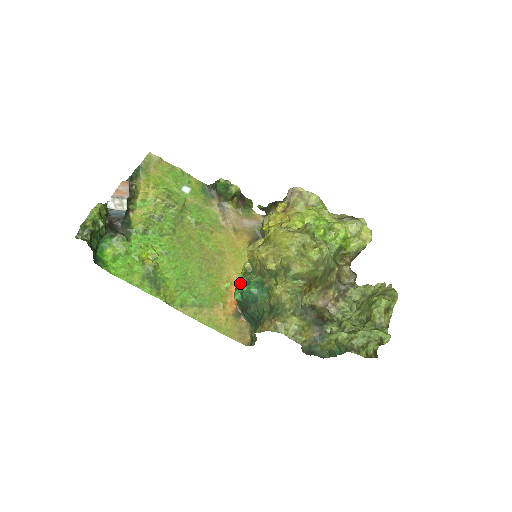
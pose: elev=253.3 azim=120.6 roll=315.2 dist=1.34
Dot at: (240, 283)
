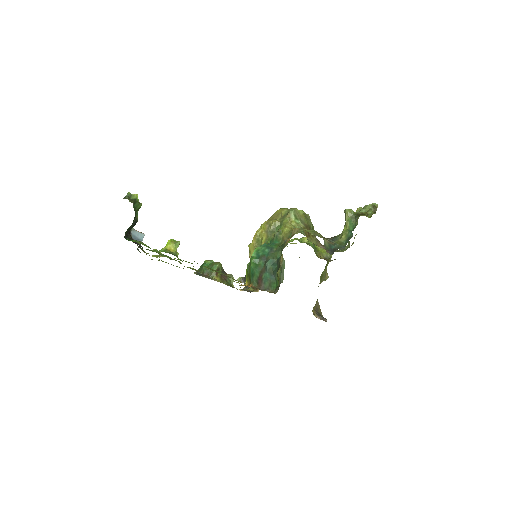
Dot at: occluded
